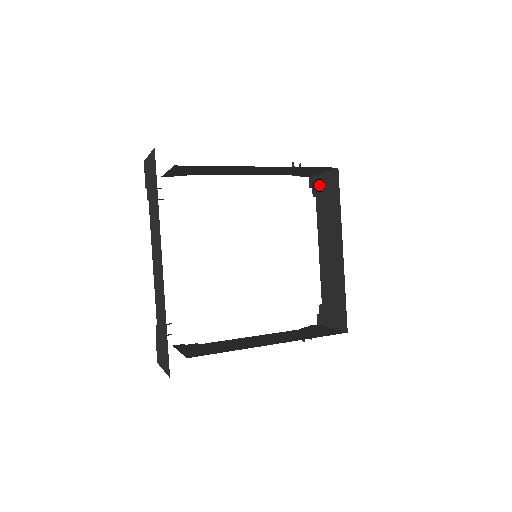
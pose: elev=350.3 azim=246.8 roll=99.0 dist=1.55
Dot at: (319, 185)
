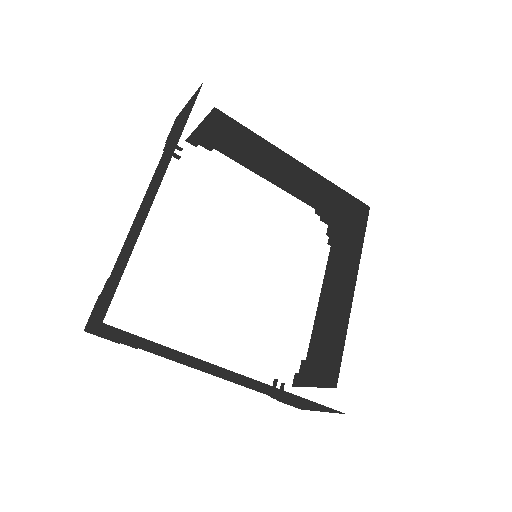
Dot at: (207, 137)
